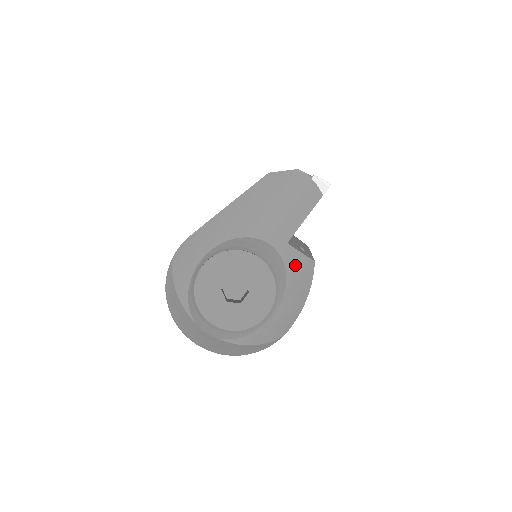
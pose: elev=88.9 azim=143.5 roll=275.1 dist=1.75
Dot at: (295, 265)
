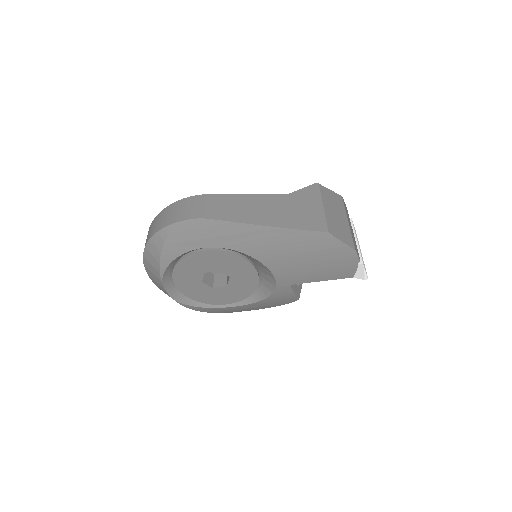
Dot at: (281, 296)
